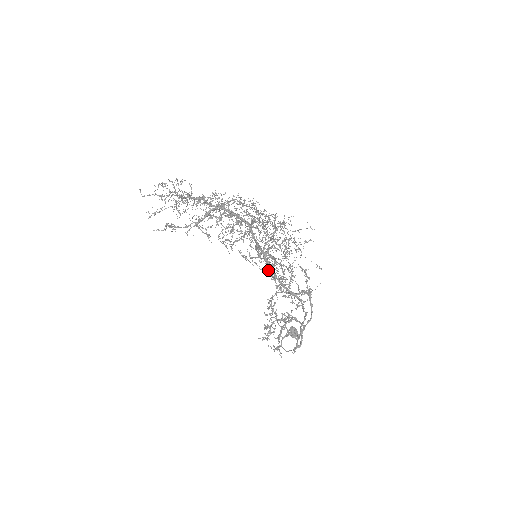
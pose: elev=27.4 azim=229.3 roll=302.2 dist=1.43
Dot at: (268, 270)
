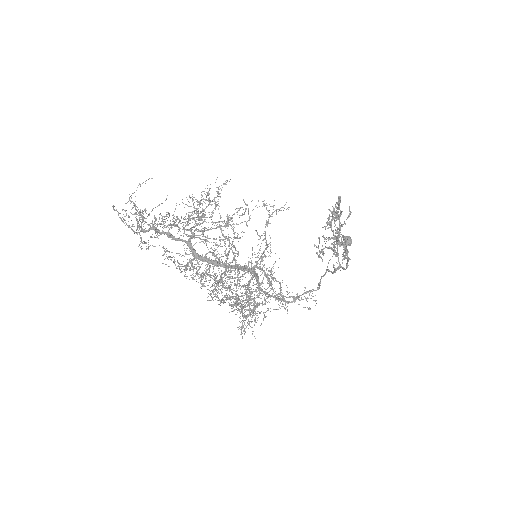
Dot at: occluded
